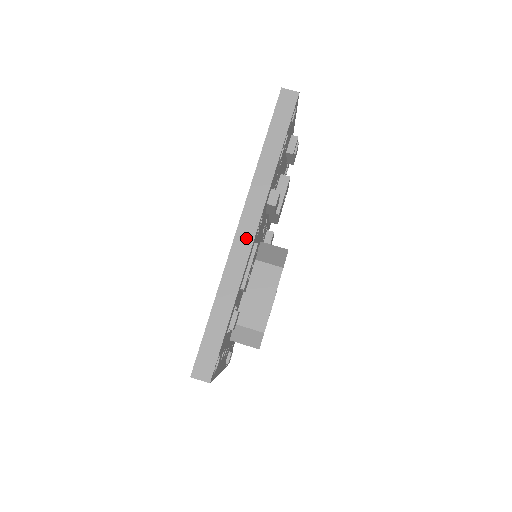
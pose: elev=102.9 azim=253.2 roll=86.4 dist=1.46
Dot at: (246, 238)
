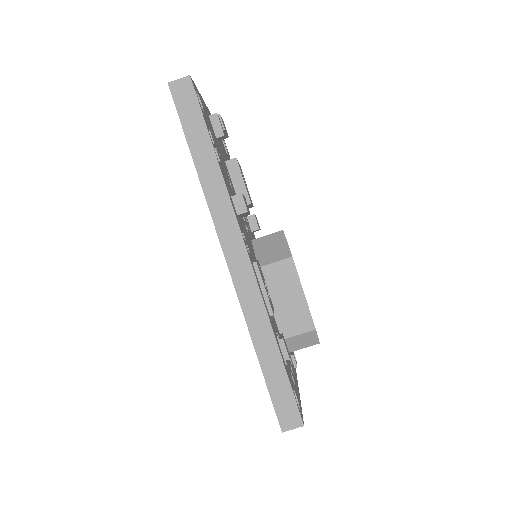
Dot at: (242, 268)
